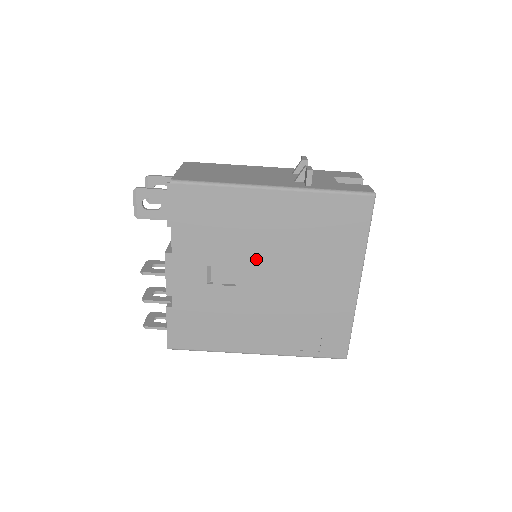
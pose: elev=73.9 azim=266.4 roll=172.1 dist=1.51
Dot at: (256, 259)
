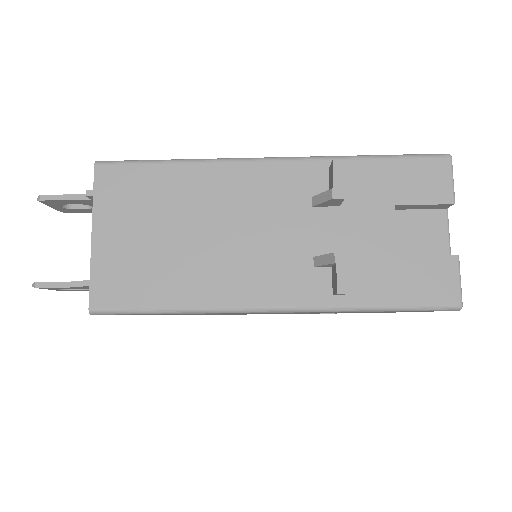
Dot at: occluded
